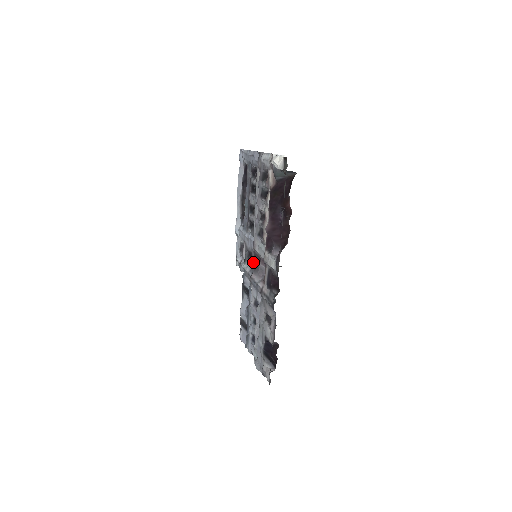
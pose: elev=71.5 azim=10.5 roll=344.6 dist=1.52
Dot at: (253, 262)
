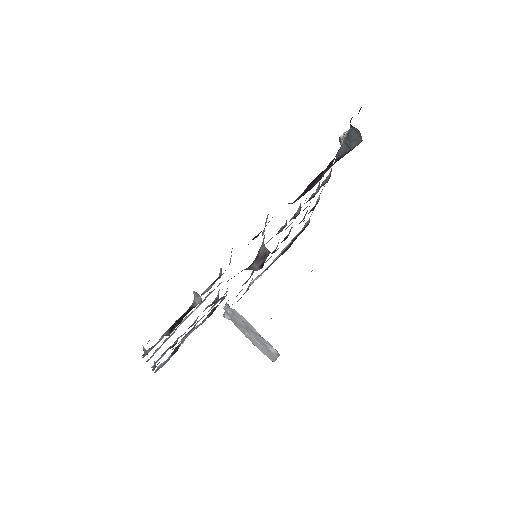
Dot at: occluded
